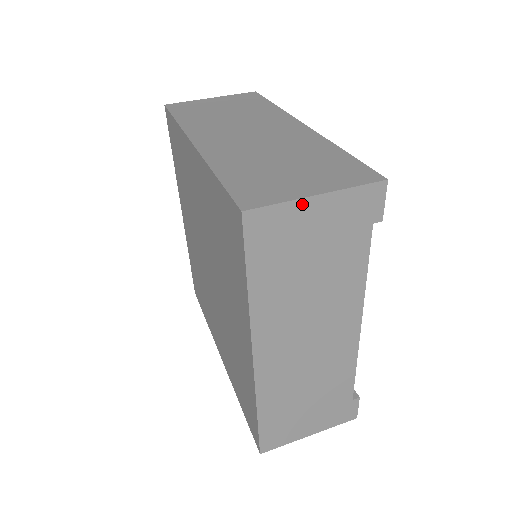
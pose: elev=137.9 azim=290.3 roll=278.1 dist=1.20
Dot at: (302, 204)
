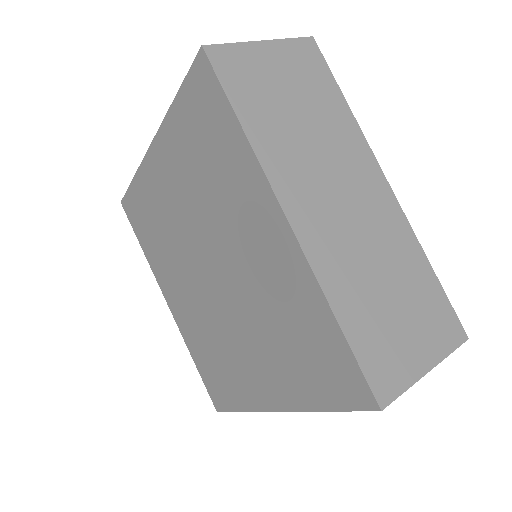
Dot at: (415, 380)
